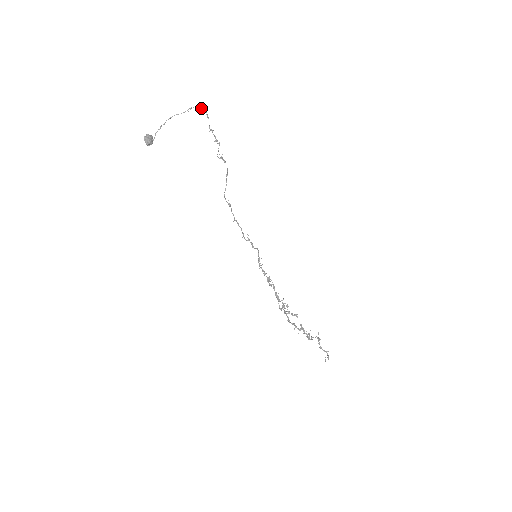
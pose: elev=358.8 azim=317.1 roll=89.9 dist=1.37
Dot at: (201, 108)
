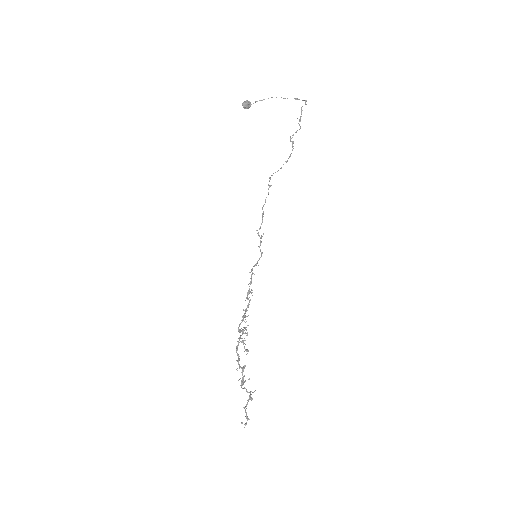
Dot at: (305, 100)
